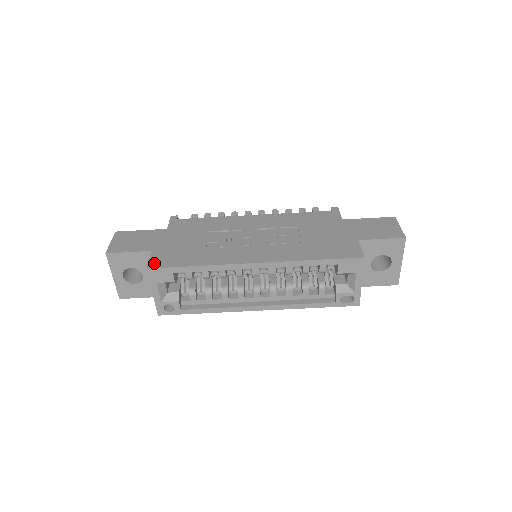
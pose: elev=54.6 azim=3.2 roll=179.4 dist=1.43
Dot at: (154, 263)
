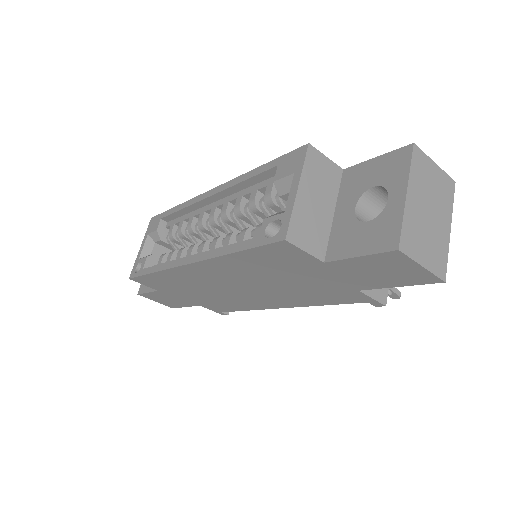
Dot at: occluded
